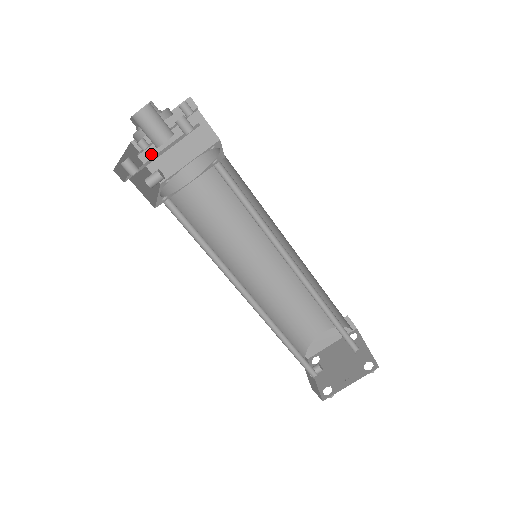
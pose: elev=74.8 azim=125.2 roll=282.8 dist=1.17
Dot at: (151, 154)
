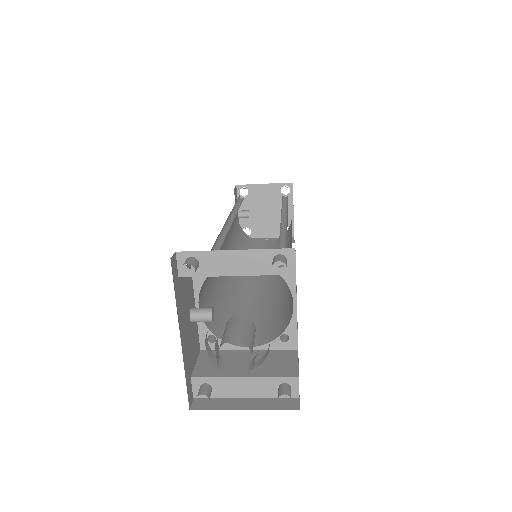
Dot at: (199, 273)
